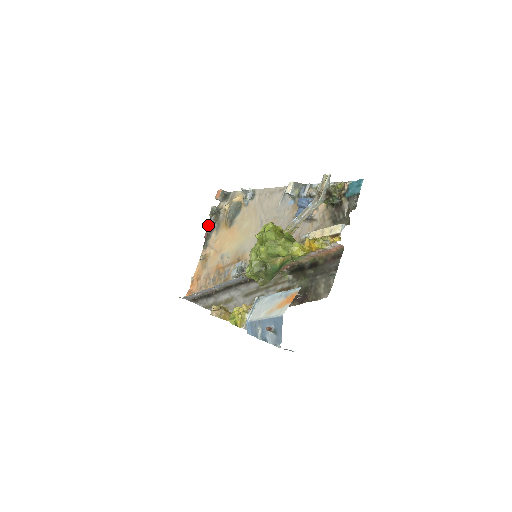
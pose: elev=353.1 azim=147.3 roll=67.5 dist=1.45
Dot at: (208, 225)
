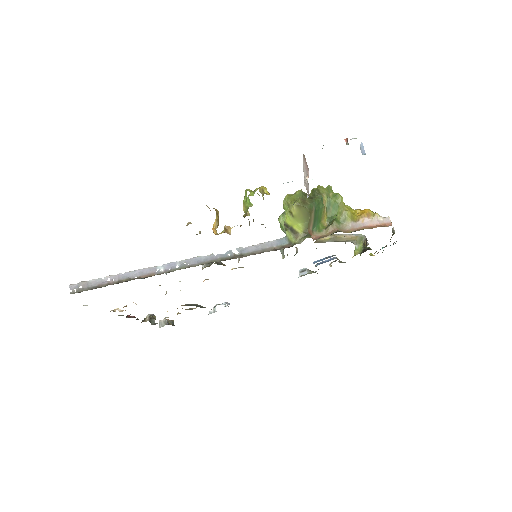
Dot at: occluded
